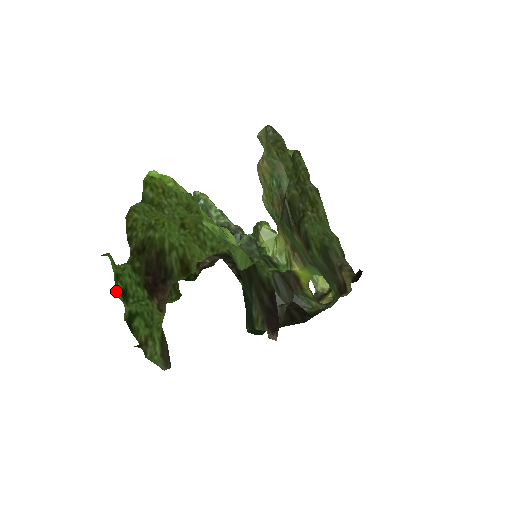
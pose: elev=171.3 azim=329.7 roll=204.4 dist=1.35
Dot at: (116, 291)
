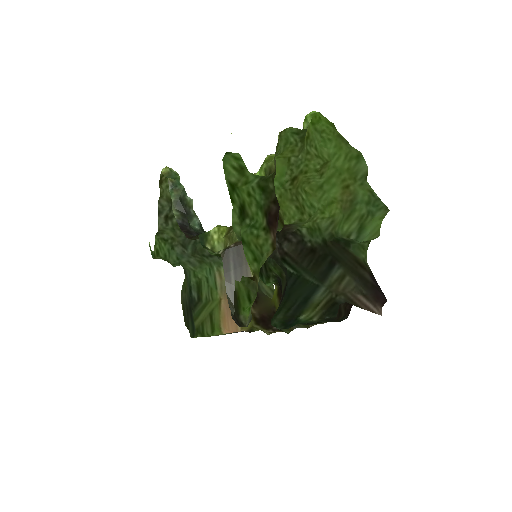
Dot at: (232, 202)
